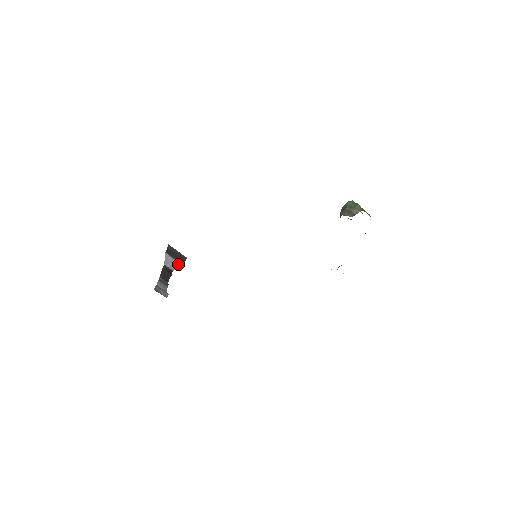
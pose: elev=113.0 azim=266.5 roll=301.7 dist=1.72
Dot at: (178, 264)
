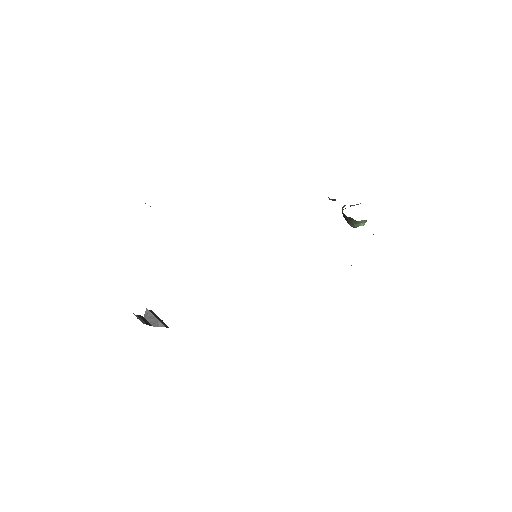
Dot at: (160, 323)
